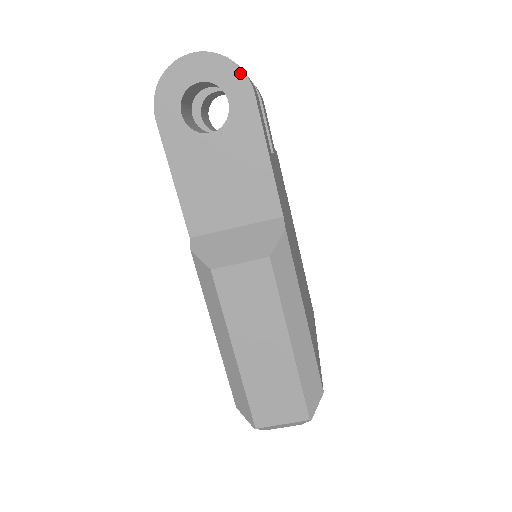
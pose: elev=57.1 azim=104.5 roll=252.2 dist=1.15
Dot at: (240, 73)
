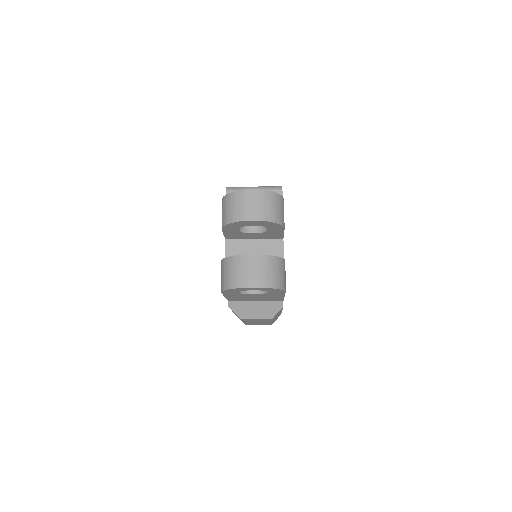
Dot at: (280, 290)
